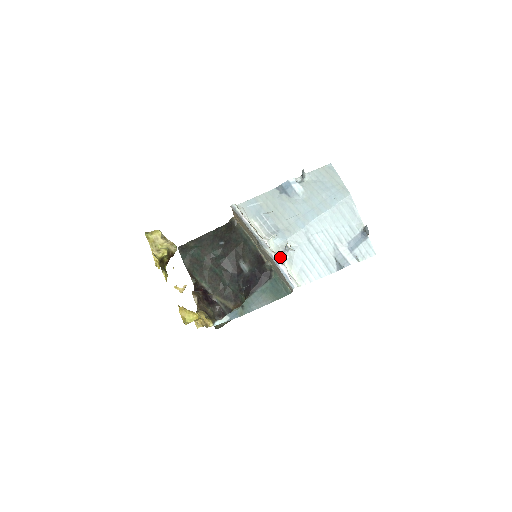
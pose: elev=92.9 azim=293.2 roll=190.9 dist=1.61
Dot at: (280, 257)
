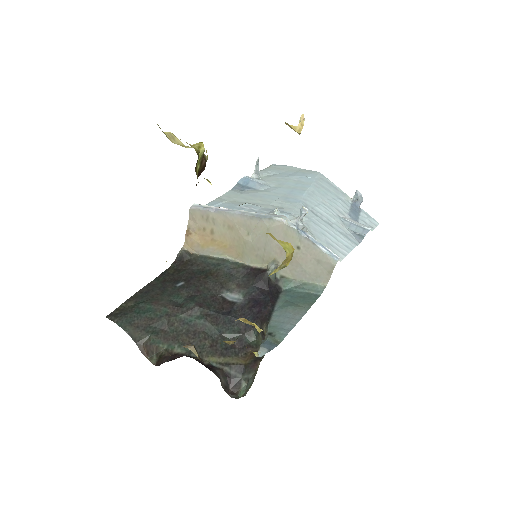
Dot at: occluded
